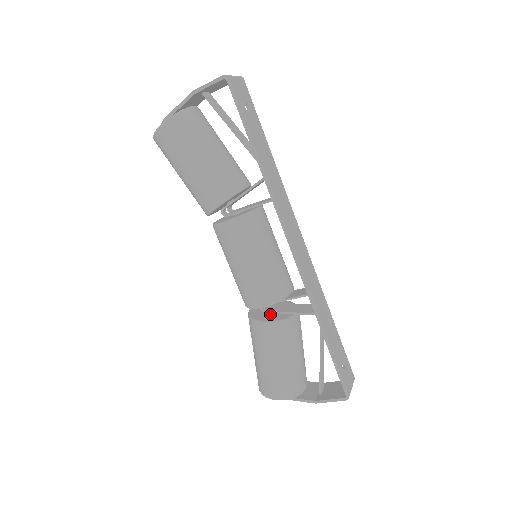
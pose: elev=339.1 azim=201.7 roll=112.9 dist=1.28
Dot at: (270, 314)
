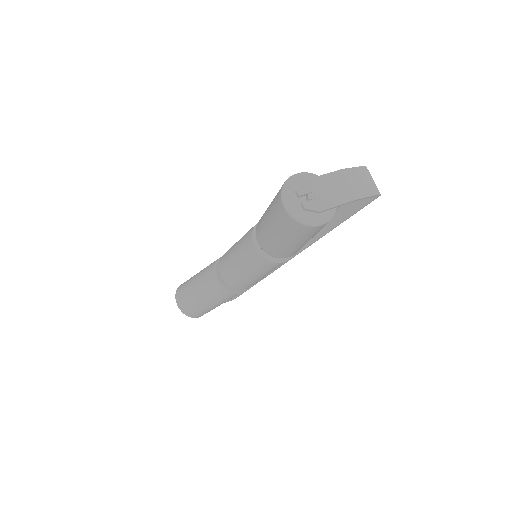
Dot at: occluded
